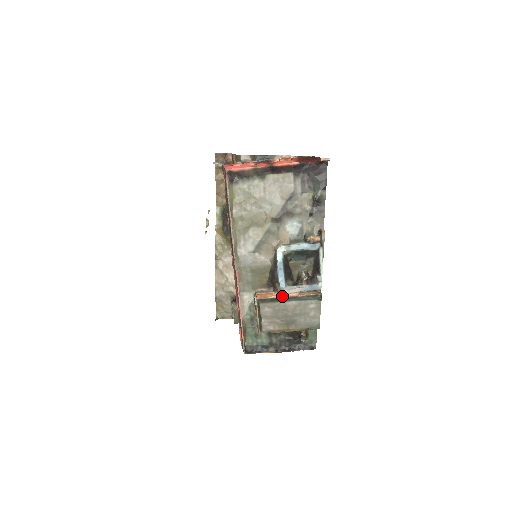
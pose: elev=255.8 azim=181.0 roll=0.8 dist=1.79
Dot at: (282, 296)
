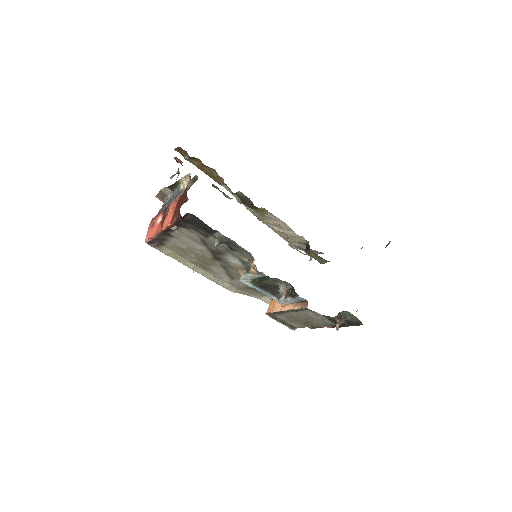
Dot at: (280, 310)
